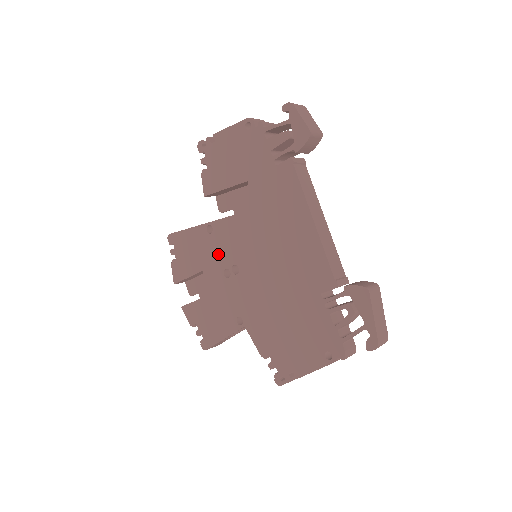
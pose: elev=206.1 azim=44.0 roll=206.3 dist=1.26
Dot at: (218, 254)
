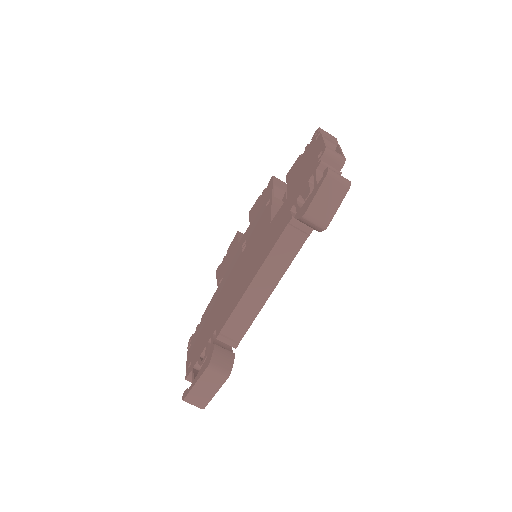
Dot at: (254, 225)
